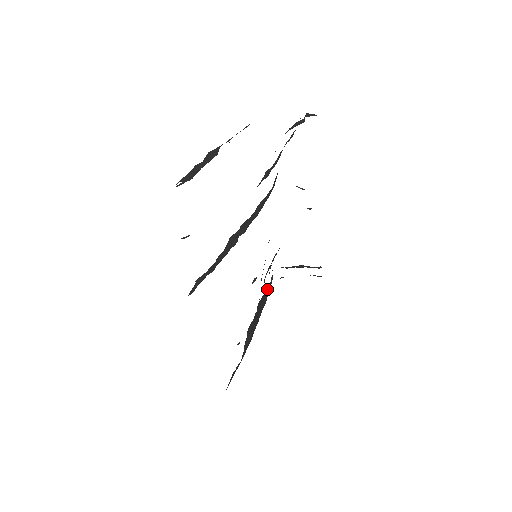
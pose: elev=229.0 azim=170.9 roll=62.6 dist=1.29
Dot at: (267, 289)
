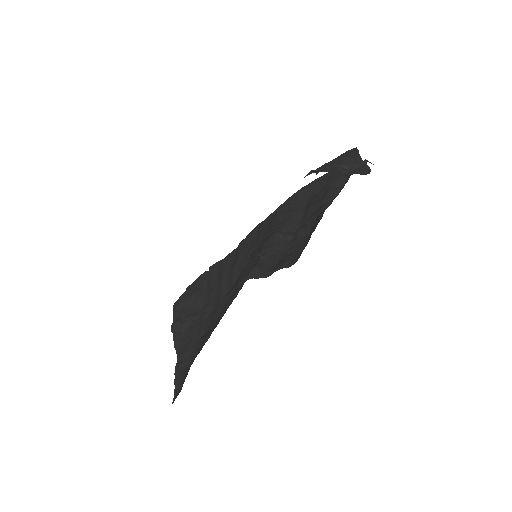
Dot at: (196, 289)
